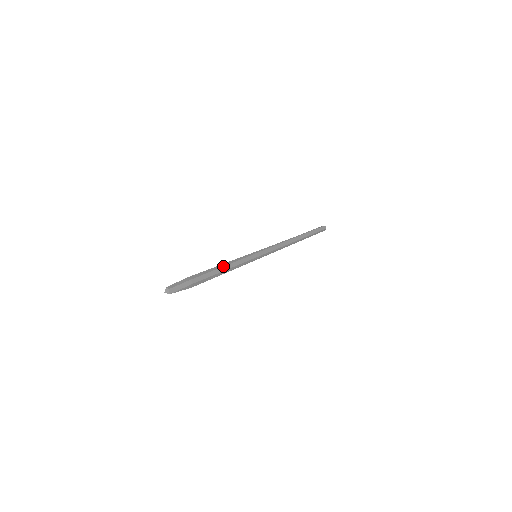
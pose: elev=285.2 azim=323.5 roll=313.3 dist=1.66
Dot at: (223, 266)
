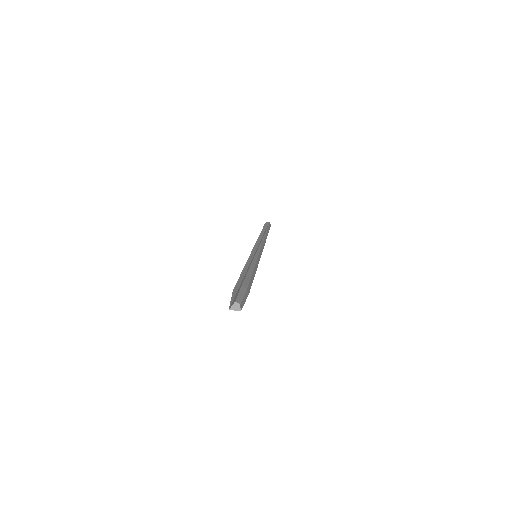
Dot at: (253, 269)
